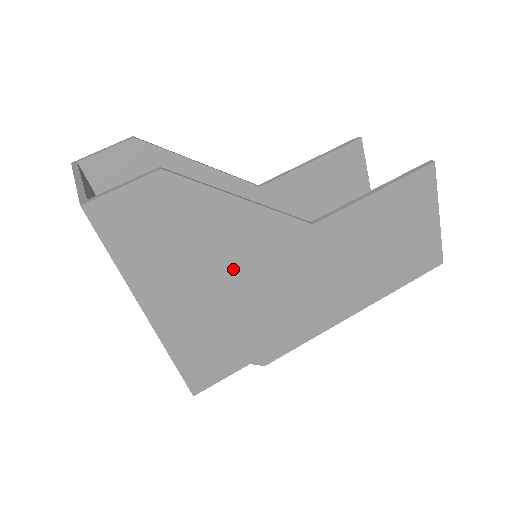
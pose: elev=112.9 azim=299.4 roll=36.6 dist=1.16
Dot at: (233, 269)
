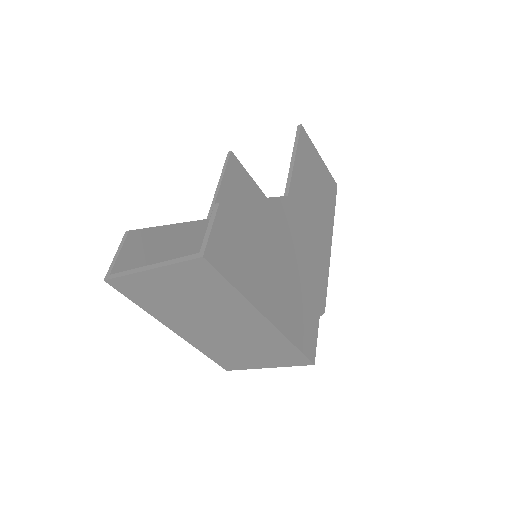
Dot at: (279, 252)
